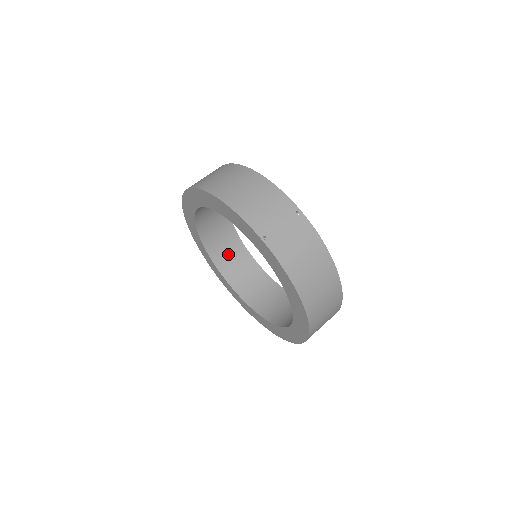
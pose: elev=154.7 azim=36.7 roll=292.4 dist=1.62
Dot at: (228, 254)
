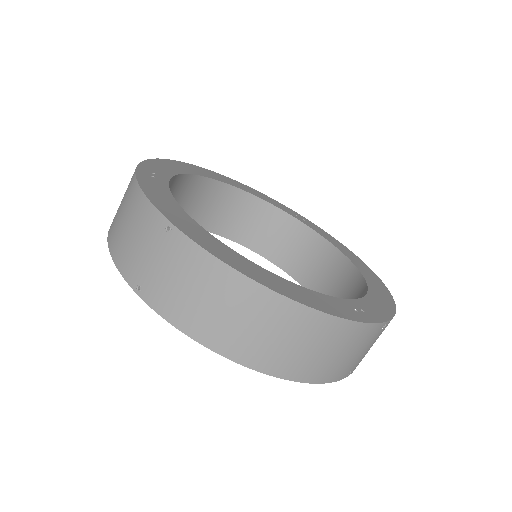
Dot at: (276, 237)
